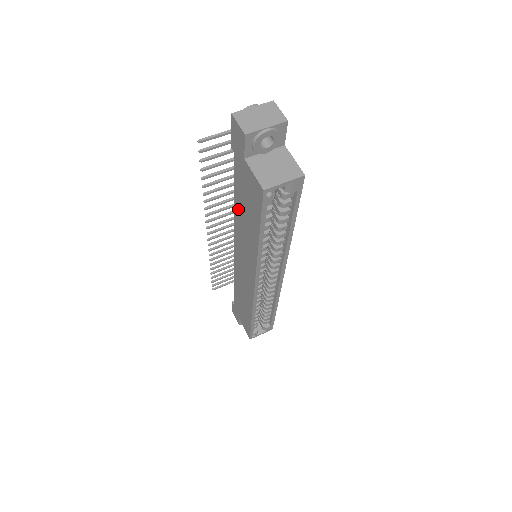
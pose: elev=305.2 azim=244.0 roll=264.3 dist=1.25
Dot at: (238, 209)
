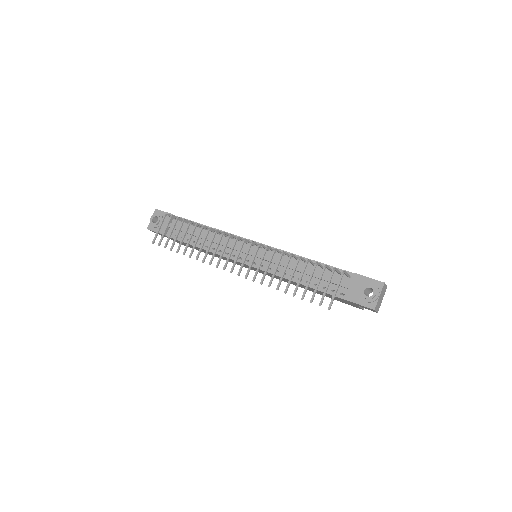
Dot at: occluded
